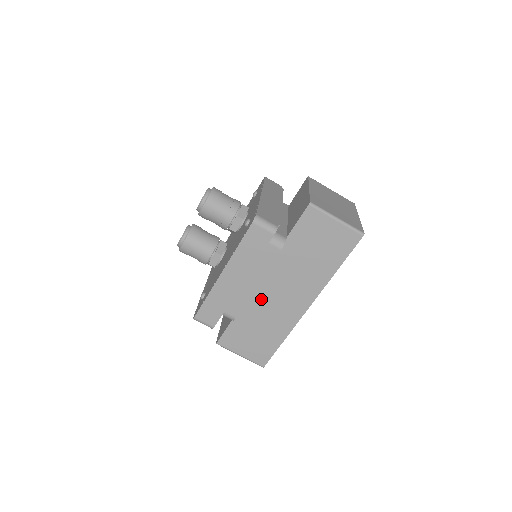
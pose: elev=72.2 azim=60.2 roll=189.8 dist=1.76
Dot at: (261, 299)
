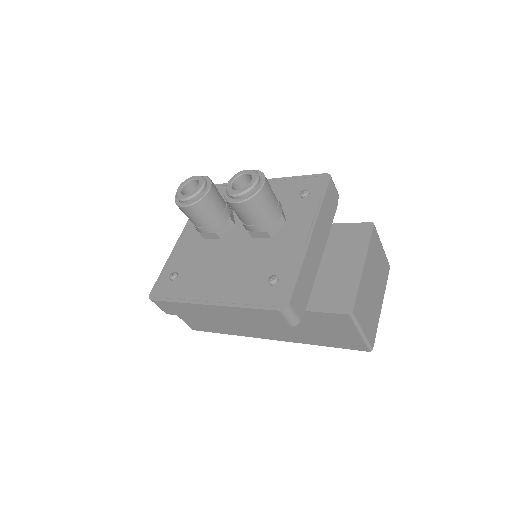
Dot at: occluded
